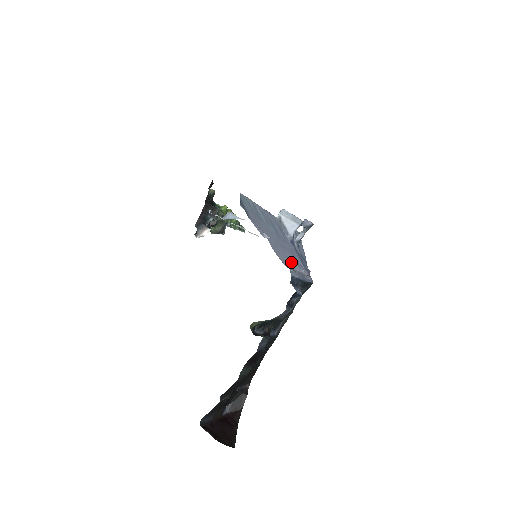
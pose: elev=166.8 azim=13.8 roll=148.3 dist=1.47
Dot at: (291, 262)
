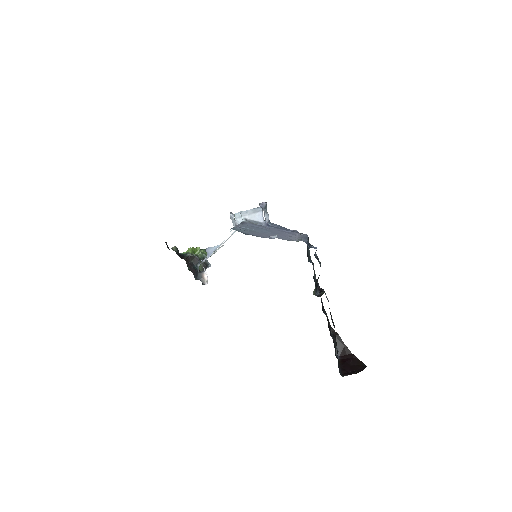
Dot at: occluded
